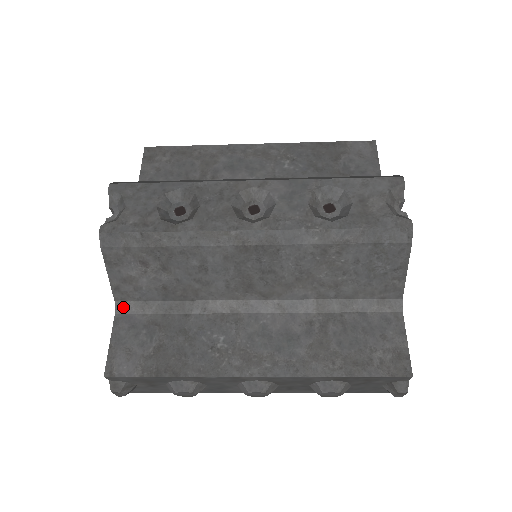
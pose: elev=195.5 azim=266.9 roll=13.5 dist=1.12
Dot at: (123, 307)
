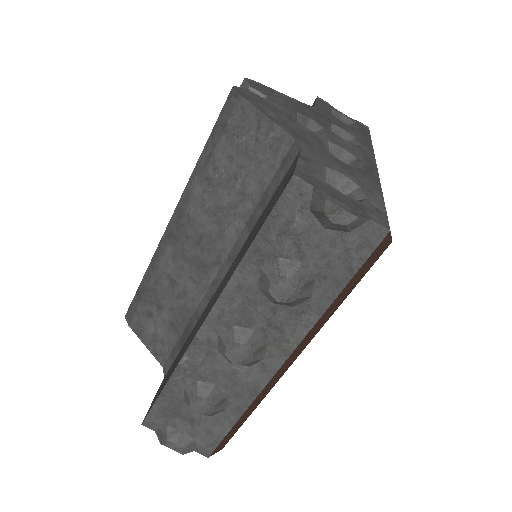
Dot at: (166, 367)
